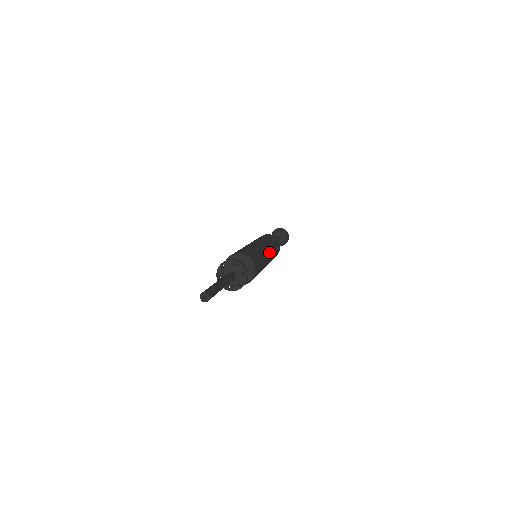
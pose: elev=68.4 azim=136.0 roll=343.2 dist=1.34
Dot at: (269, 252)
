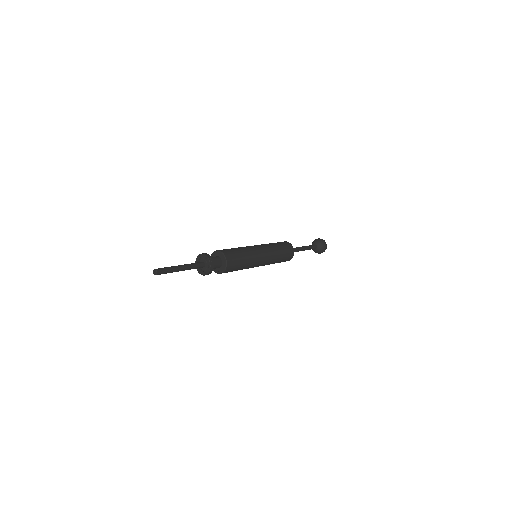
Dot at: (264, 257)
